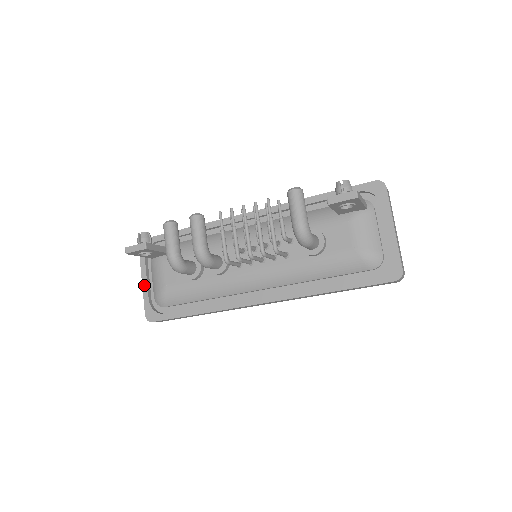
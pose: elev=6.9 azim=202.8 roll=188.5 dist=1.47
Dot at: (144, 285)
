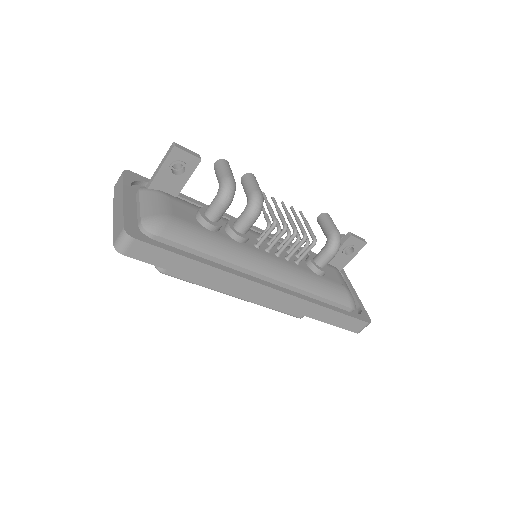
Dot at: (127, 202)
